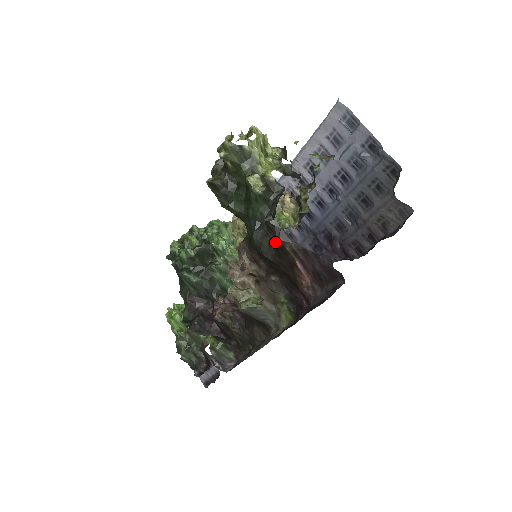
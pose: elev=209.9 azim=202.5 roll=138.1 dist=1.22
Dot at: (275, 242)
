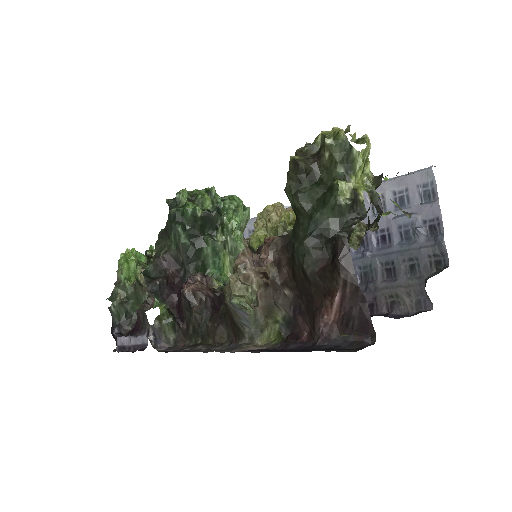
Dot at: (326, 260)
